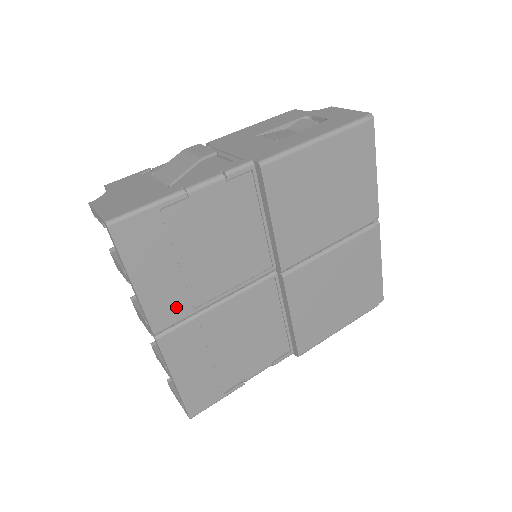
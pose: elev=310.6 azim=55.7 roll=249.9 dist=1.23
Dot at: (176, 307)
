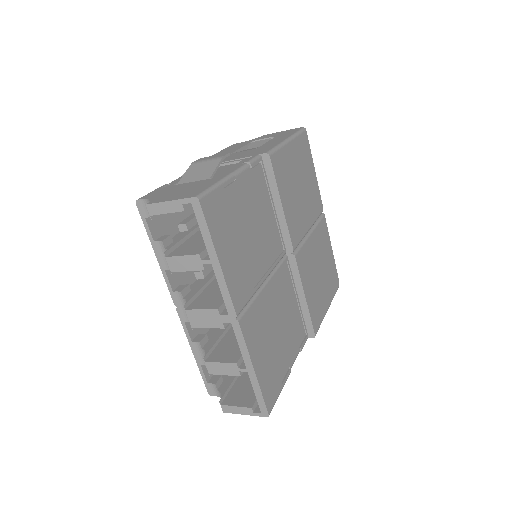
Dot at: (244, 286)
